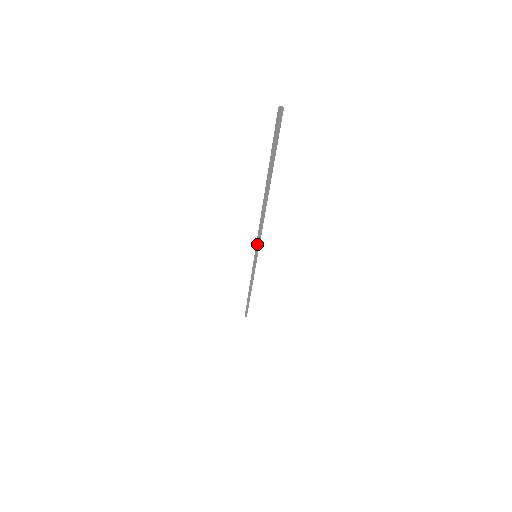
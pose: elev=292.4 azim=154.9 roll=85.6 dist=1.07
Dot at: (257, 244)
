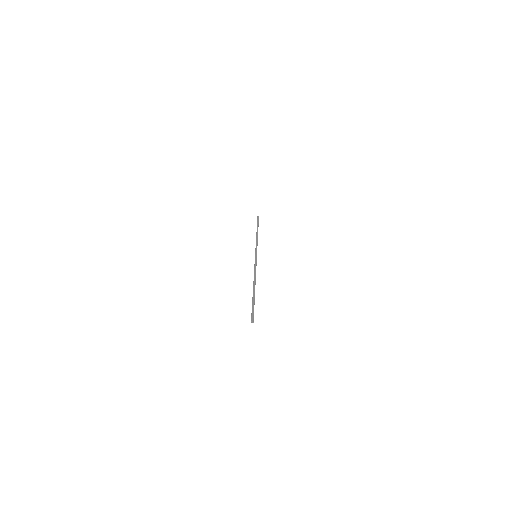
Dot at: occluded
